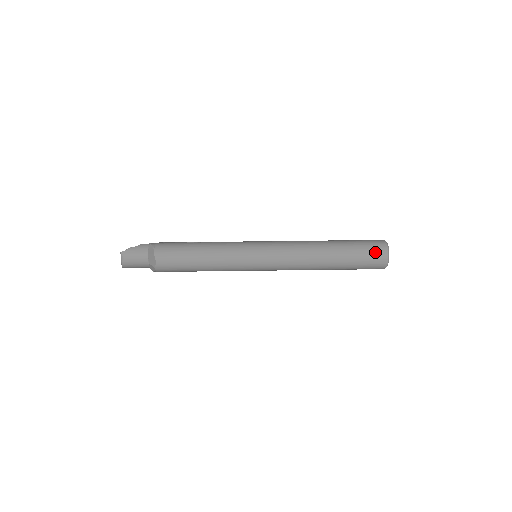
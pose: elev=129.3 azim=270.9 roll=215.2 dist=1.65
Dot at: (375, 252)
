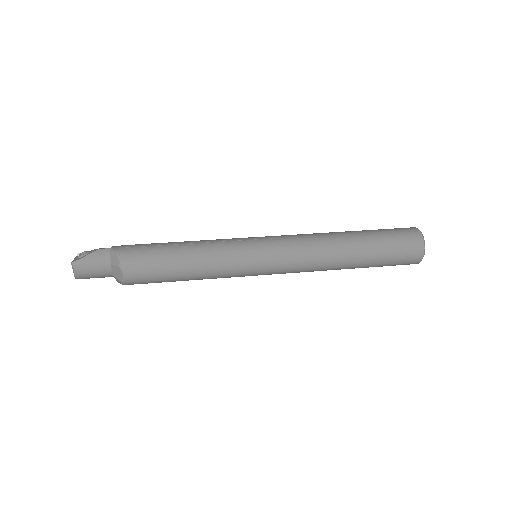
Dot at: (409, 248)
